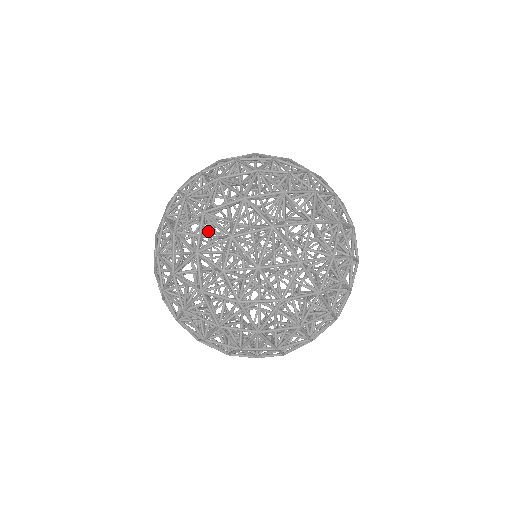
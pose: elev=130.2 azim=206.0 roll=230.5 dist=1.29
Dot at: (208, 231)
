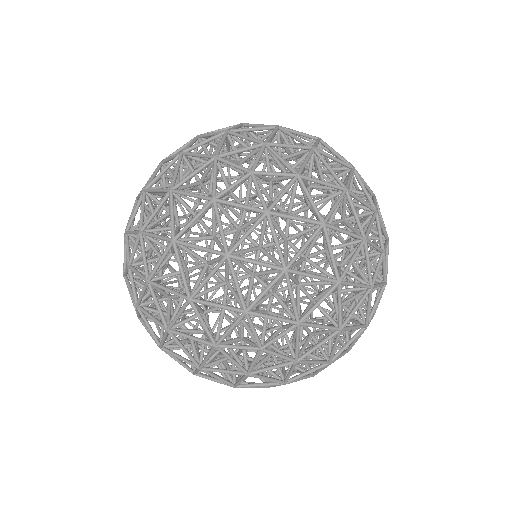
Dot at: occluded
